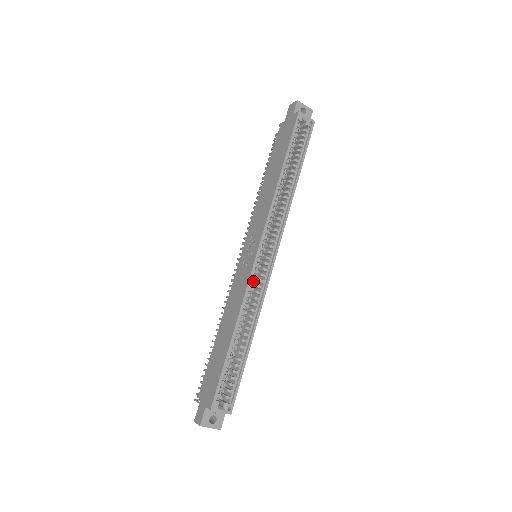
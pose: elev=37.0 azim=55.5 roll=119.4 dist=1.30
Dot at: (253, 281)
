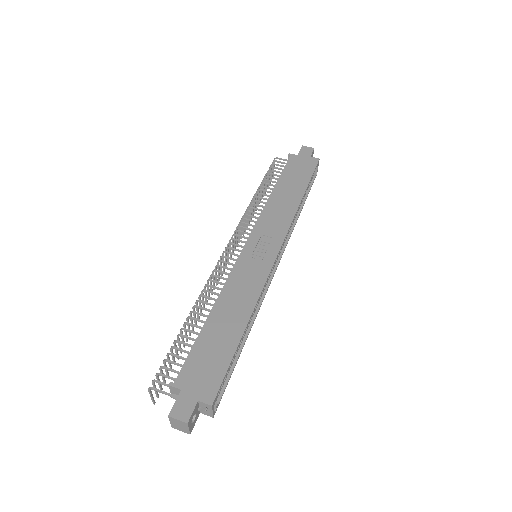
Dot at: occluded
